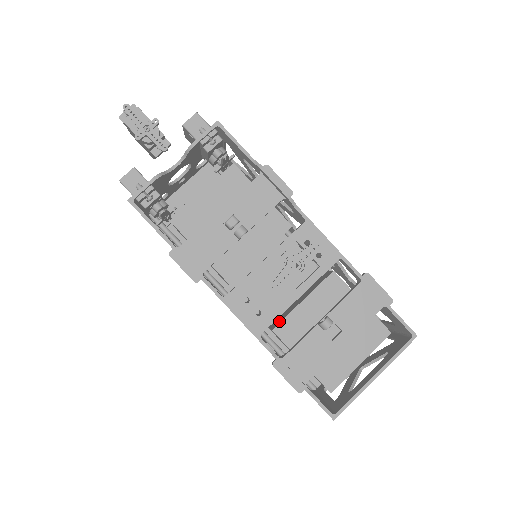
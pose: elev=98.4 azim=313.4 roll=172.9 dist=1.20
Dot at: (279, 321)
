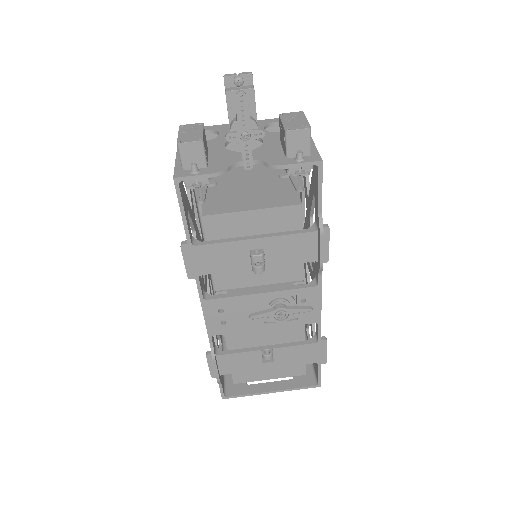
Dot at: occluded
